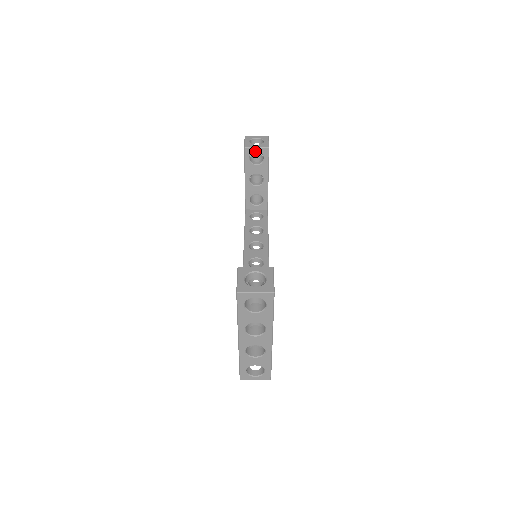
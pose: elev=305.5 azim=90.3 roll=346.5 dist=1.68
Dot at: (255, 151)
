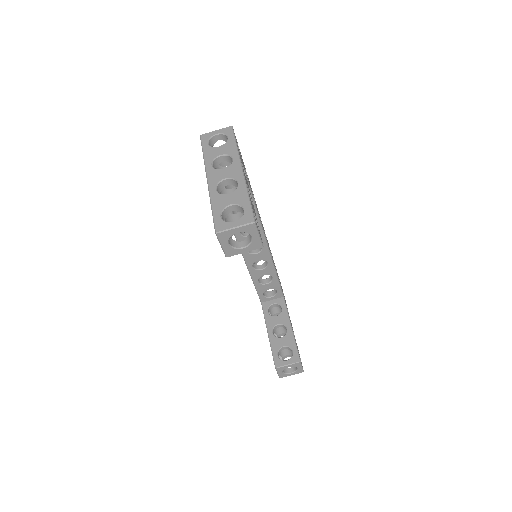
Dot at: occluded
